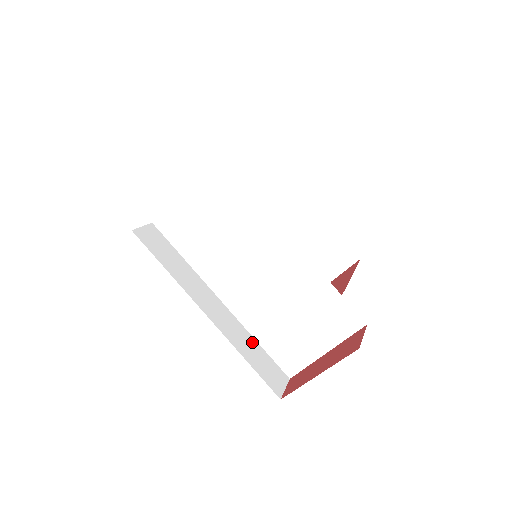
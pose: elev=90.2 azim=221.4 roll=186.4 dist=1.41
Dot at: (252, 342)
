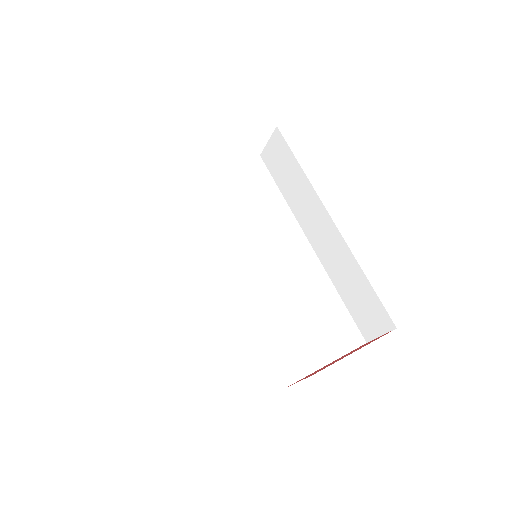
Dot at: occluded
